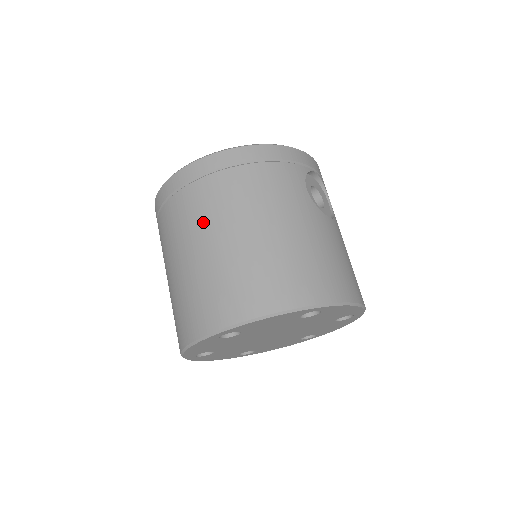
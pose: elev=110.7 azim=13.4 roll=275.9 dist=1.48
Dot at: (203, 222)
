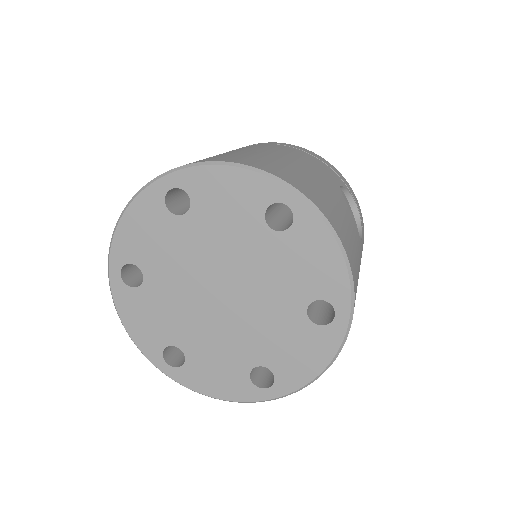
Dot at: occluded
